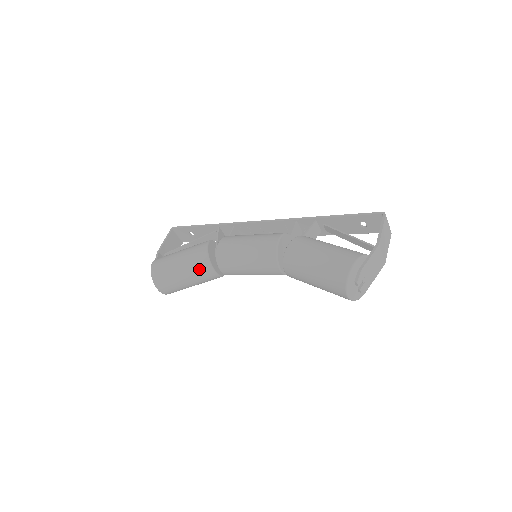
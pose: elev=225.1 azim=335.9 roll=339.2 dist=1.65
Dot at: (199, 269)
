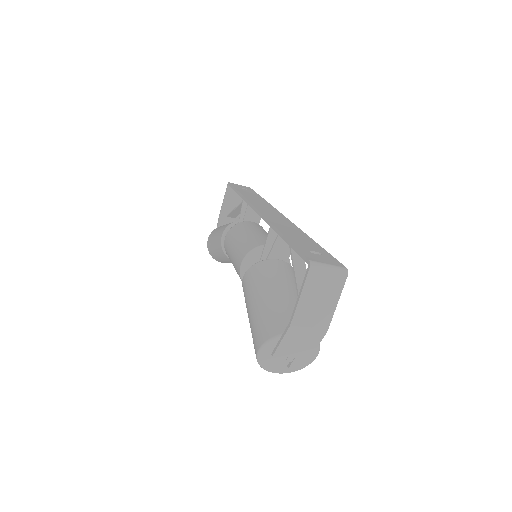
Dot at: (226, 259)
